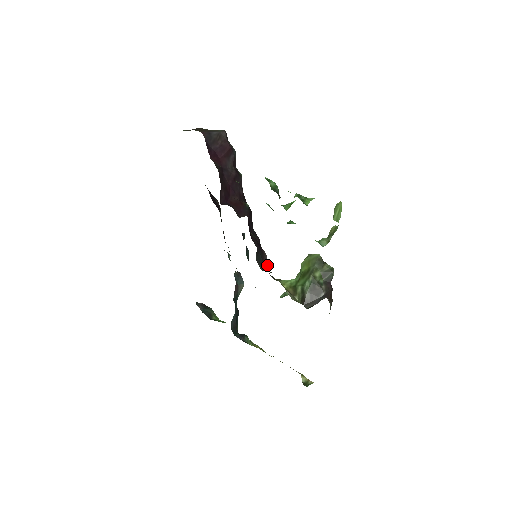
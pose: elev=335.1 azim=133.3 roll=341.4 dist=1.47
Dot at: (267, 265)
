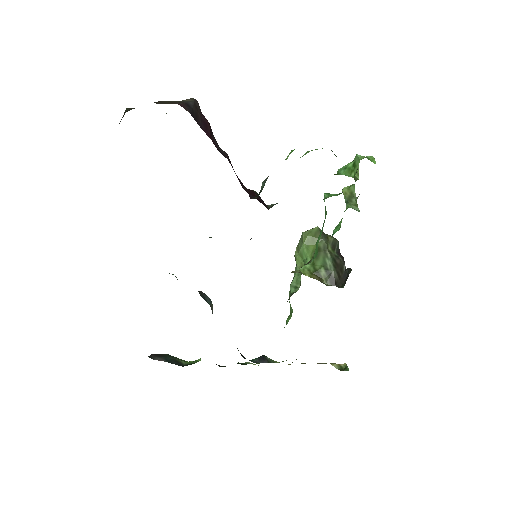
Dot at: occluded
